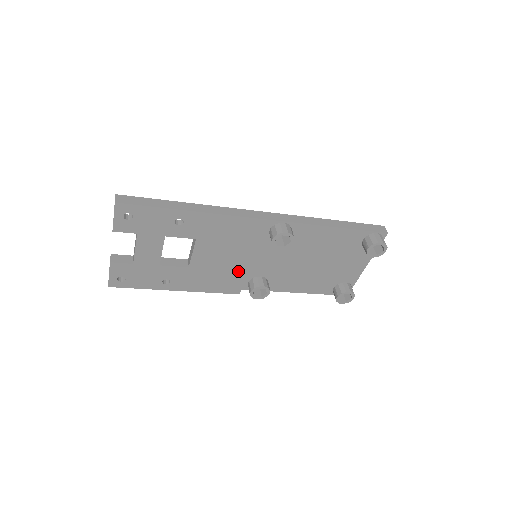
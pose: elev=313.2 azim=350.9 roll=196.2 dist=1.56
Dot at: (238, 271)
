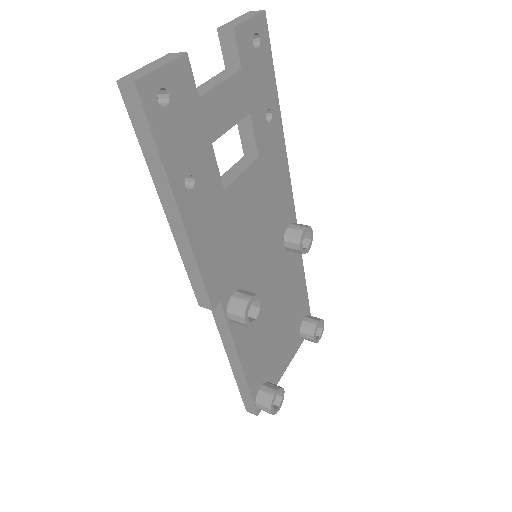
Dot at: (241, 259)
